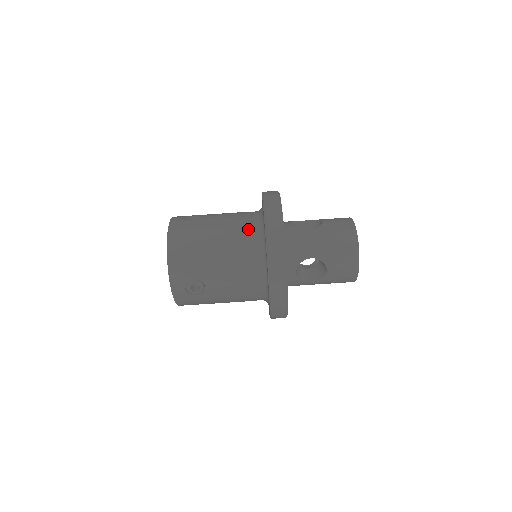
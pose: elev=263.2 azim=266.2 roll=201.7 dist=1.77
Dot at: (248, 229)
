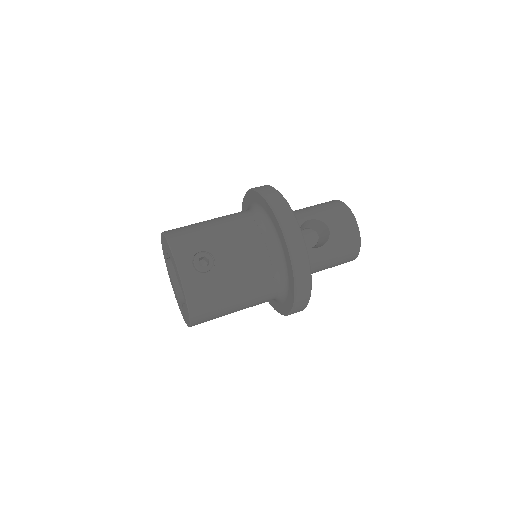
Dot at: (240, 212)
